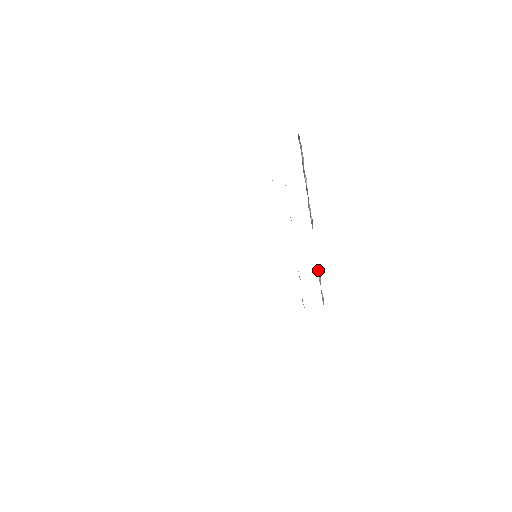
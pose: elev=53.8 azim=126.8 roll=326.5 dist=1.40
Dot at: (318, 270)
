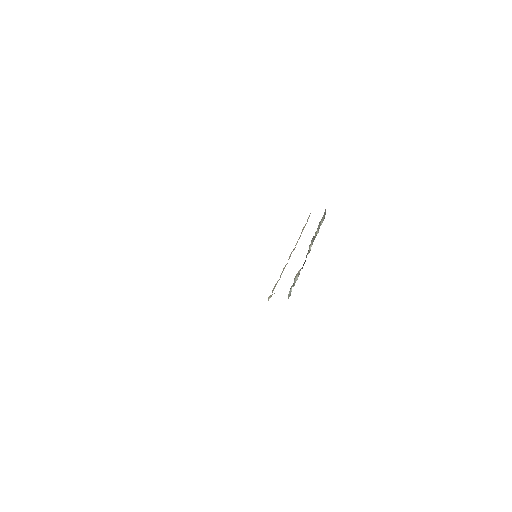
Dot at: (298, 272)
